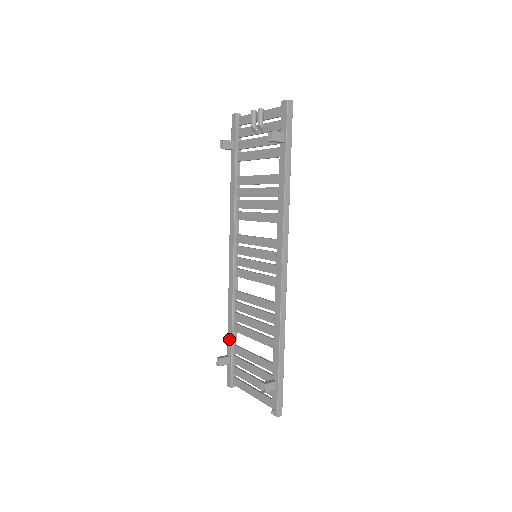
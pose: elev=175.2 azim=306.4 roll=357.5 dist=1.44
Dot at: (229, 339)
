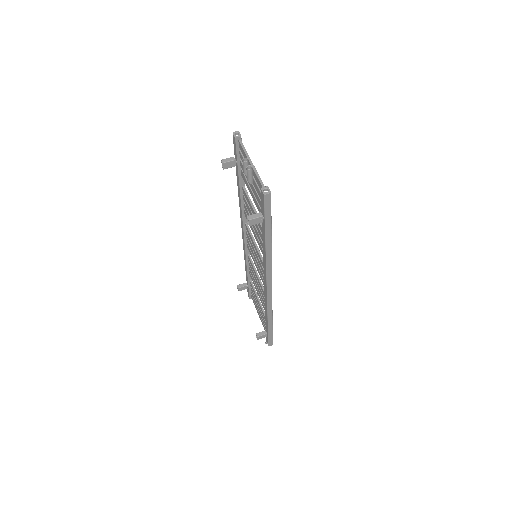
Dot at: (246, 276)
